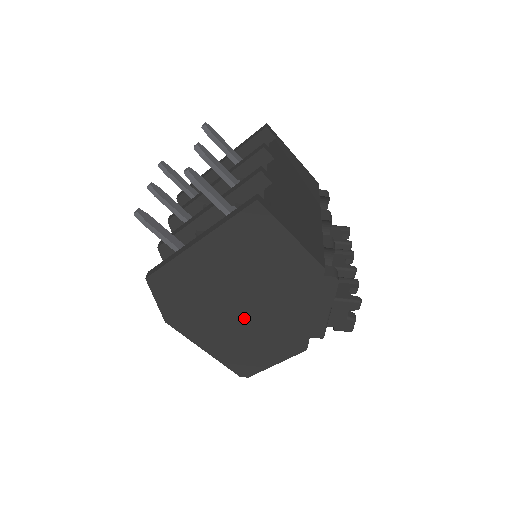
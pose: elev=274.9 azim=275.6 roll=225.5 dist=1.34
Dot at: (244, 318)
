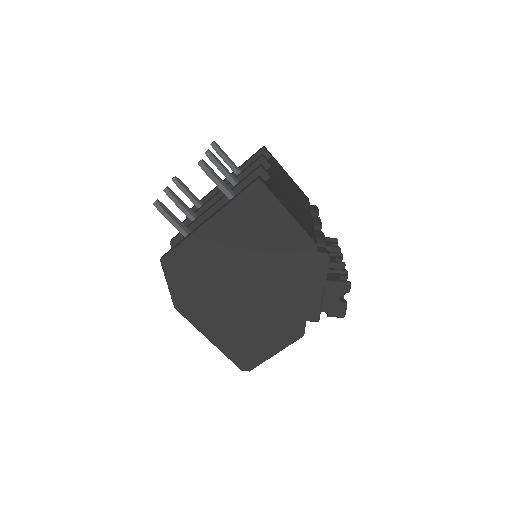
Dot at: (246, 301)
